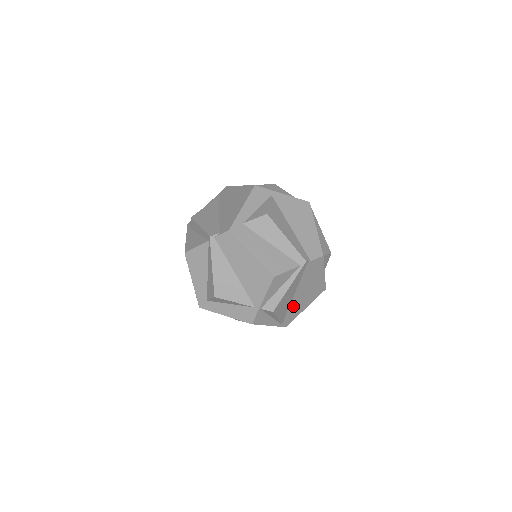
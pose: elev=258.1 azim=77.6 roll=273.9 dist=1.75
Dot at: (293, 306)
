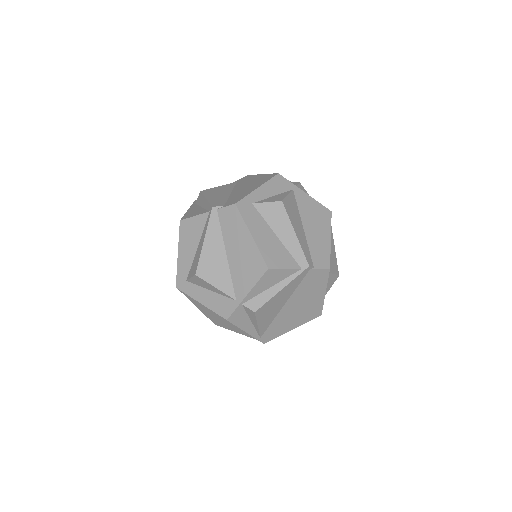
Dot at: (279, 319)
